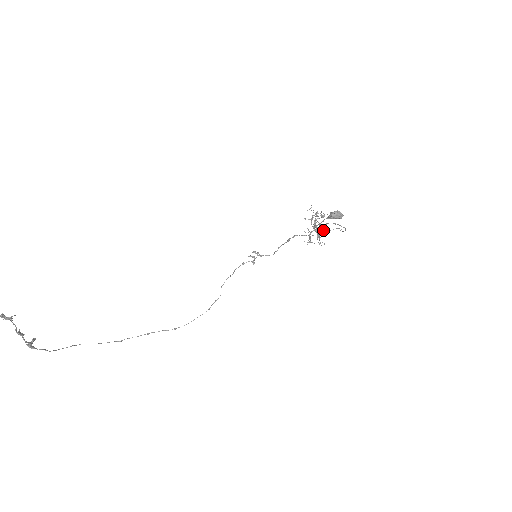
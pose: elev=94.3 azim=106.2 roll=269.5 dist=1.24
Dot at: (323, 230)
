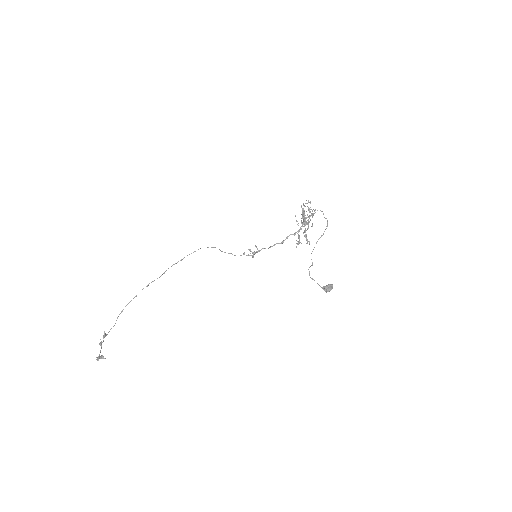
Dot at: occluded
